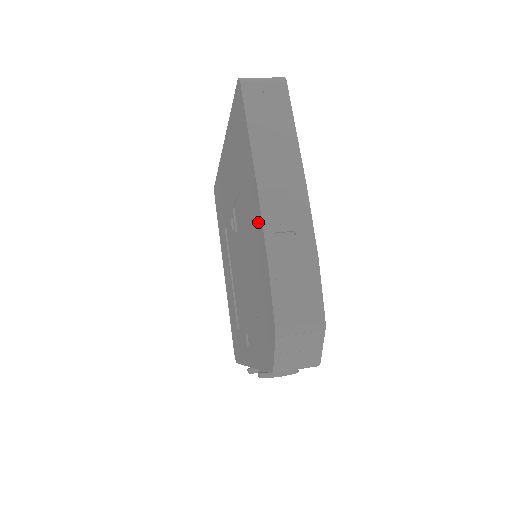
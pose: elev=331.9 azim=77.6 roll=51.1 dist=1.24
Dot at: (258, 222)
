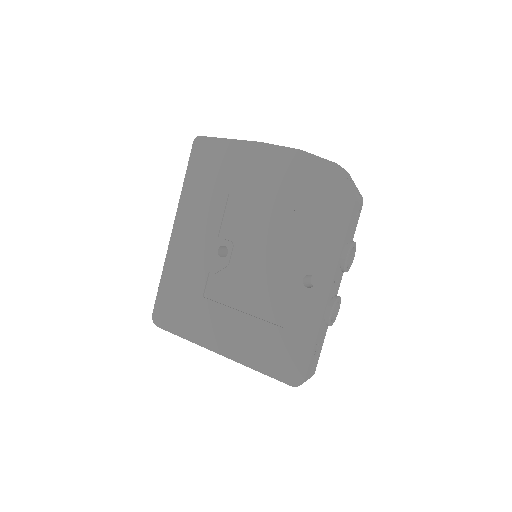
Dot at: (273, 155)
